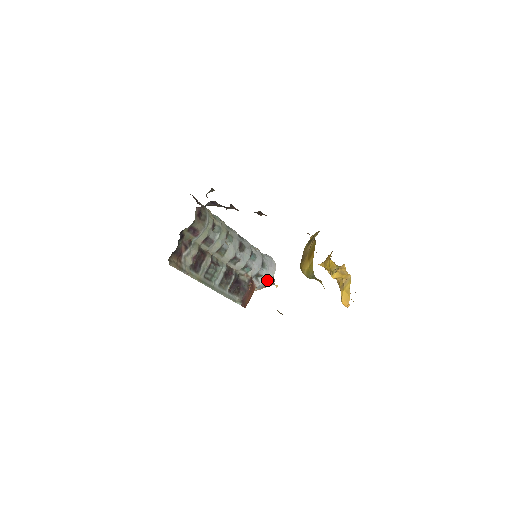
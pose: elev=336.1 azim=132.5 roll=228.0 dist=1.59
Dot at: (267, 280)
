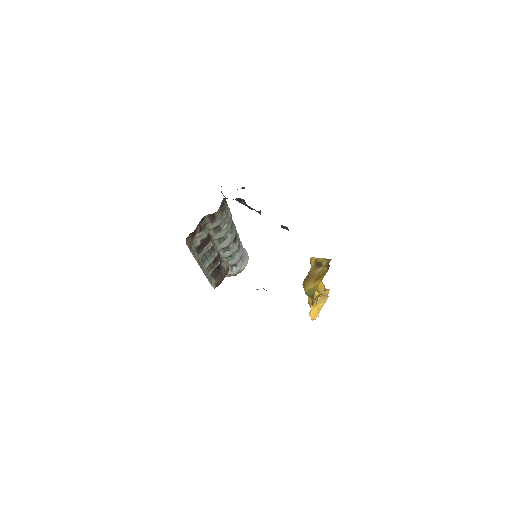
Dot at: (239, 271)
